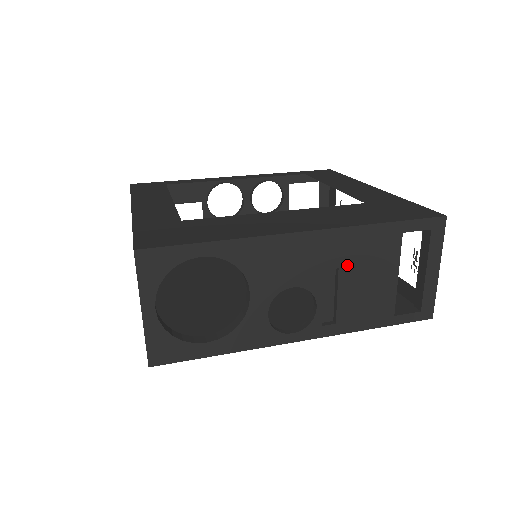
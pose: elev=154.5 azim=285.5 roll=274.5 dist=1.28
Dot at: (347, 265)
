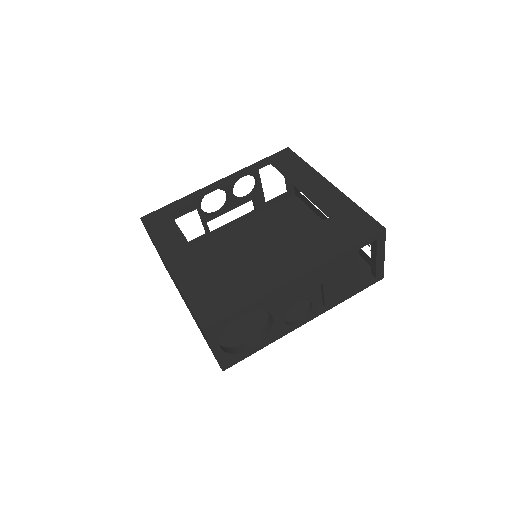
Dot at: (327, 279)
